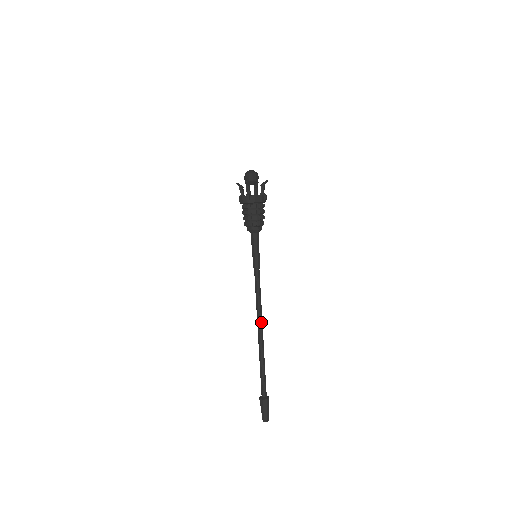
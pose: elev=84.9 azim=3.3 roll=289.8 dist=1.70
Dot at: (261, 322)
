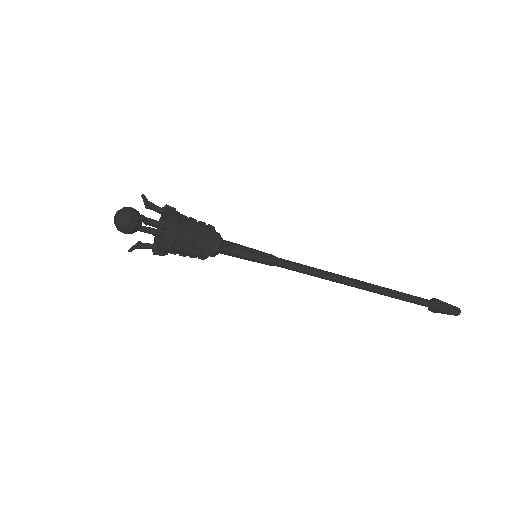
Dot at: (347, 283)
